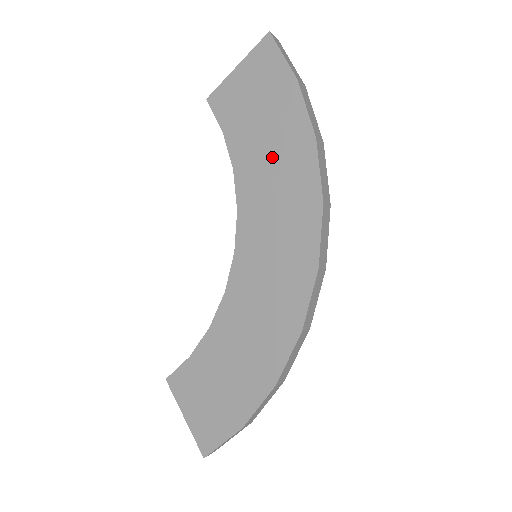
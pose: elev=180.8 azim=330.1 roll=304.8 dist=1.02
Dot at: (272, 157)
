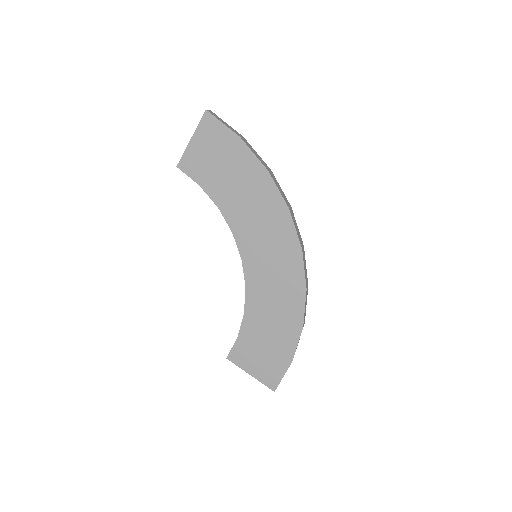
Dot at: (243, 191)
